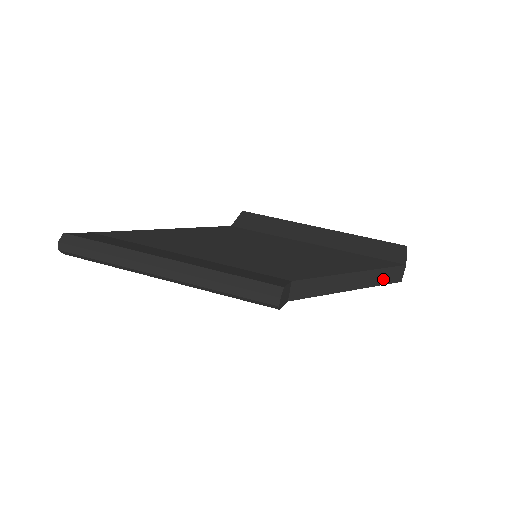
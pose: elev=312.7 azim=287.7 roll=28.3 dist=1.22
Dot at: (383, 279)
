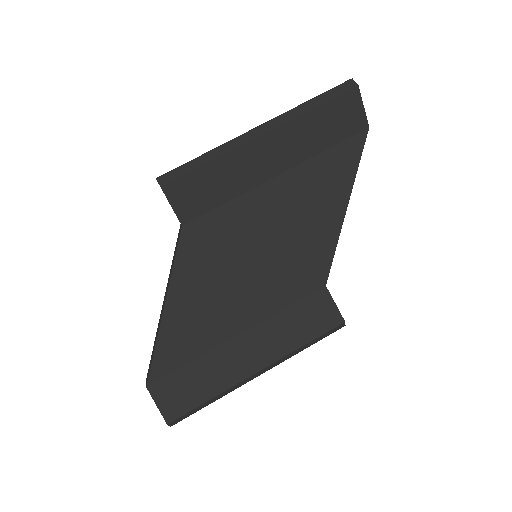
Dot at: occluded
